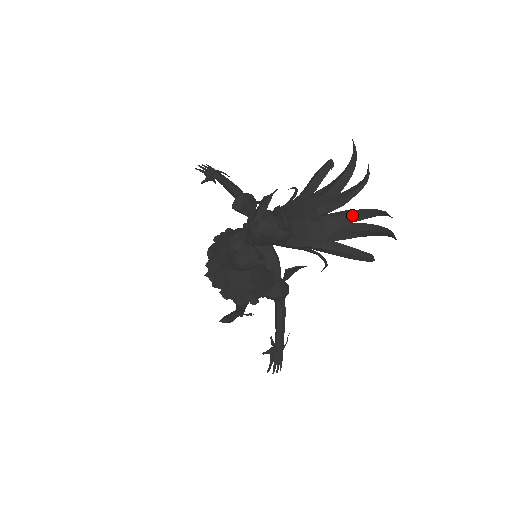
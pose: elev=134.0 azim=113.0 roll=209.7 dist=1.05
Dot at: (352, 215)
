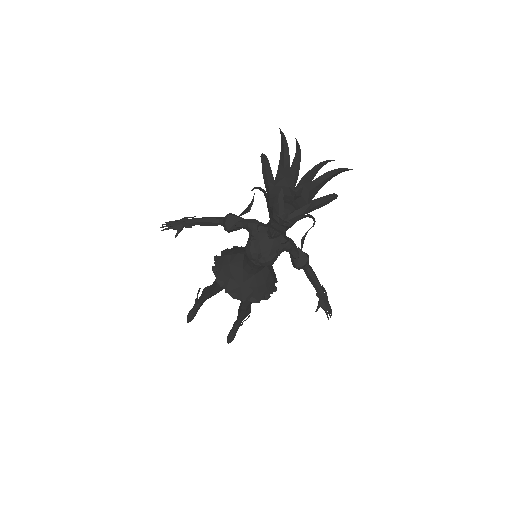
Dot at: (309, 177)
